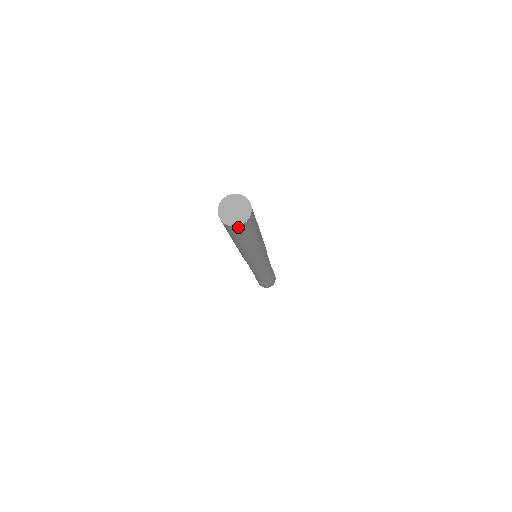
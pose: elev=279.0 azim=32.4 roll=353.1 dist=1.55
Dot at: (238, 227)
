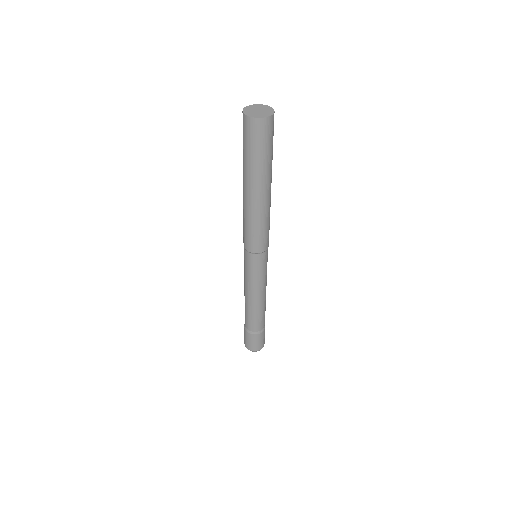
Dot at: (254, 121)
